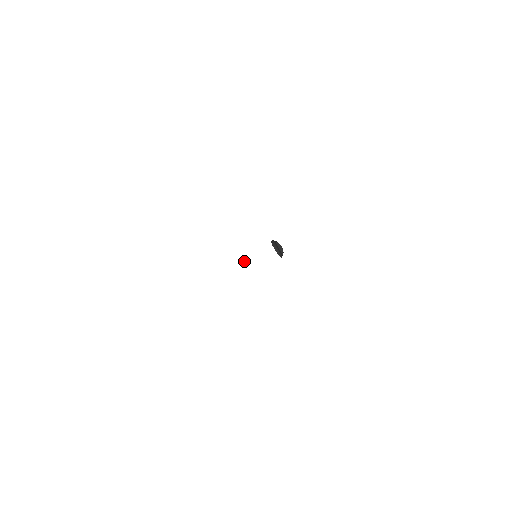
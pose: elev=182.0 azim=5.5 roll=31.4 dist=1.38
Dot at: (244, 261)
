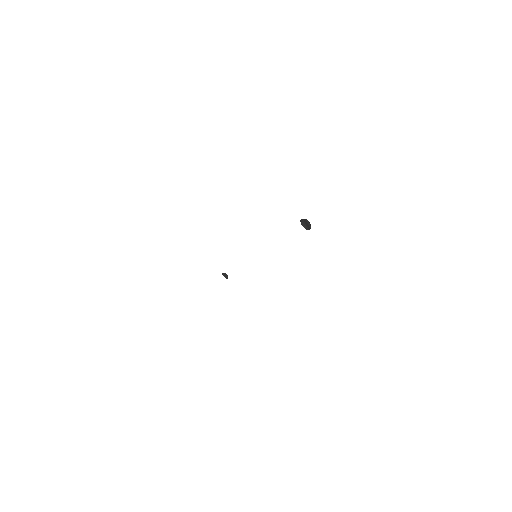
Dot at: occluded
